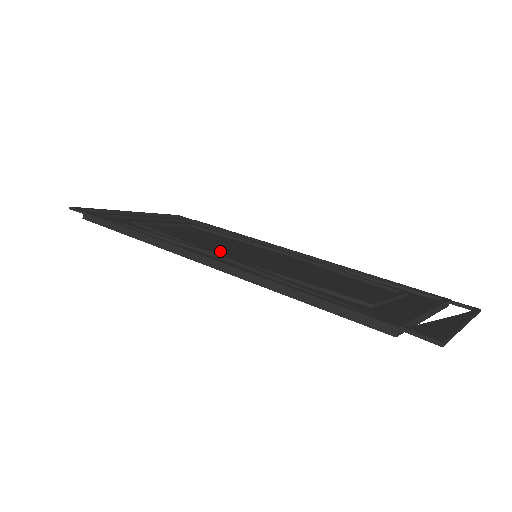
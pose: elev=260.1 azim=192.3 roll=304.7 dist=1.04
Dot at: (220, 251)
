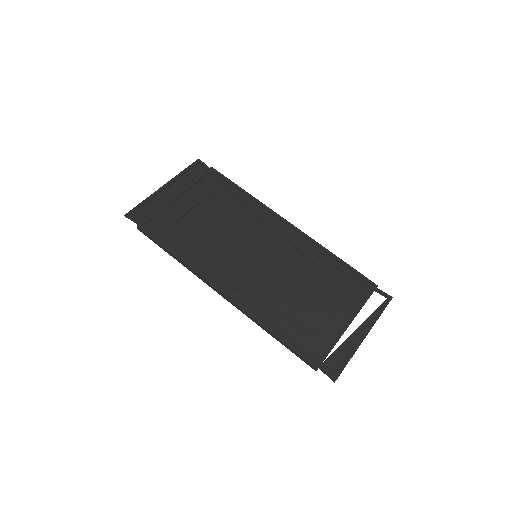
Dot at: (232, 263)
